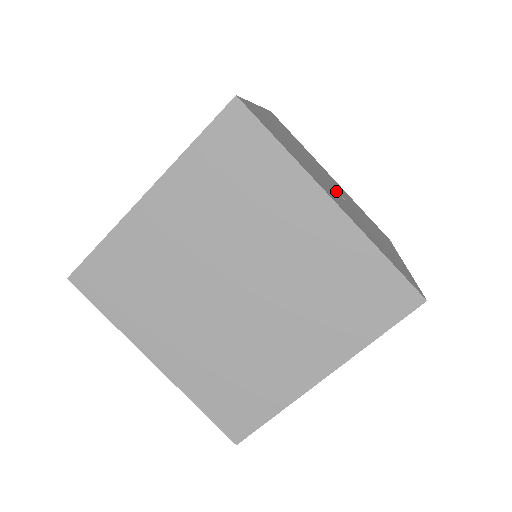
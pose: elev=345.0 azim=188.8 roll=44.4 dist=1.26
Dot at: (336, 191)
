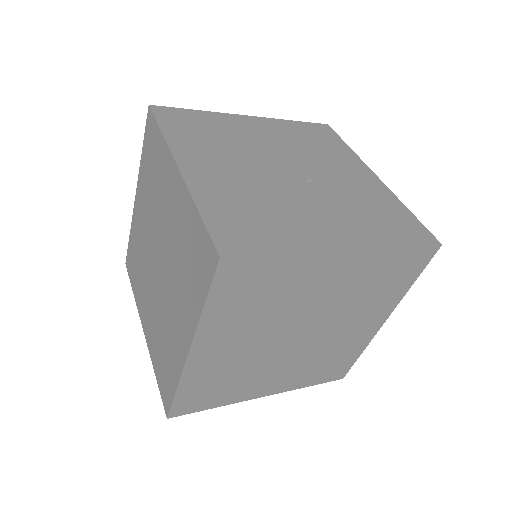
Dot at: (300, 180)
